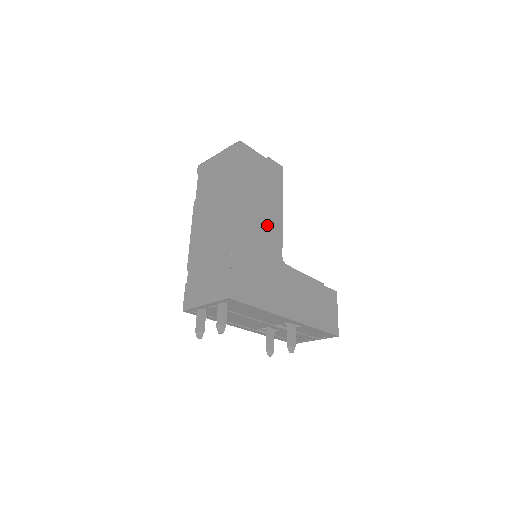
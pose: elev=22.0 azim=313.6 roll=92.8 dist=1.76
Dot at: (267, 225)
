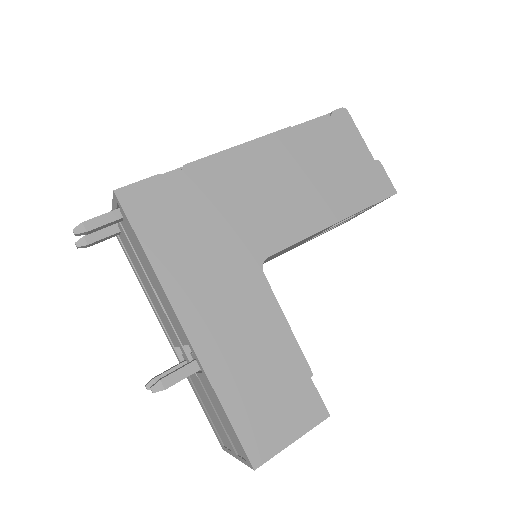
Dot at: (285, 206)
